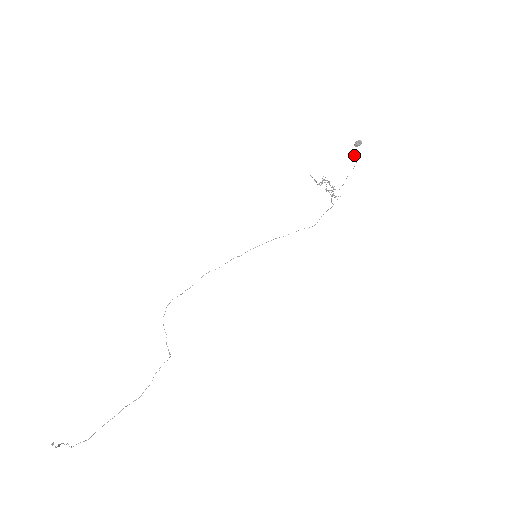
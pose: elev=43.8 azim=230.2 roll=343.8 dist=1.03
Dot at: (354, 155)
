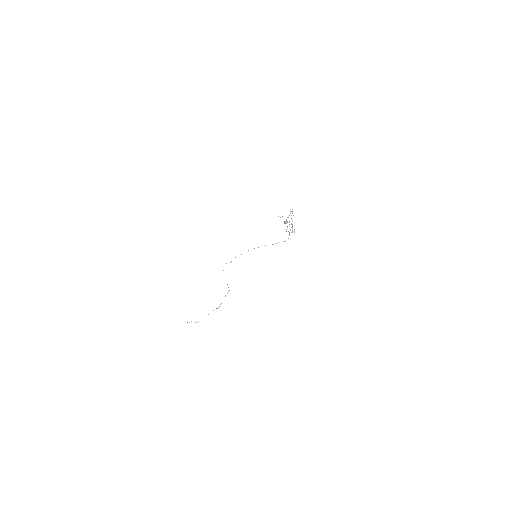
Dot at: occluded
